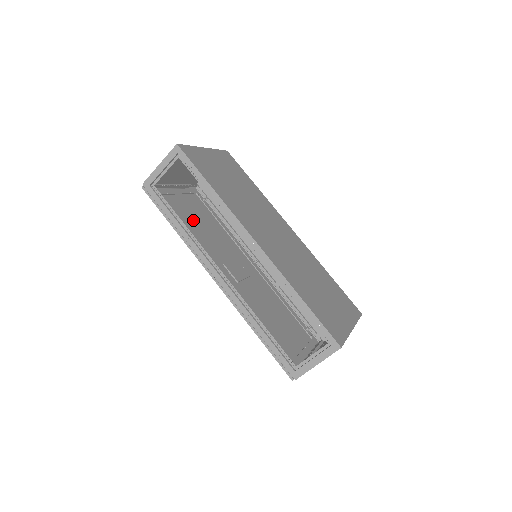
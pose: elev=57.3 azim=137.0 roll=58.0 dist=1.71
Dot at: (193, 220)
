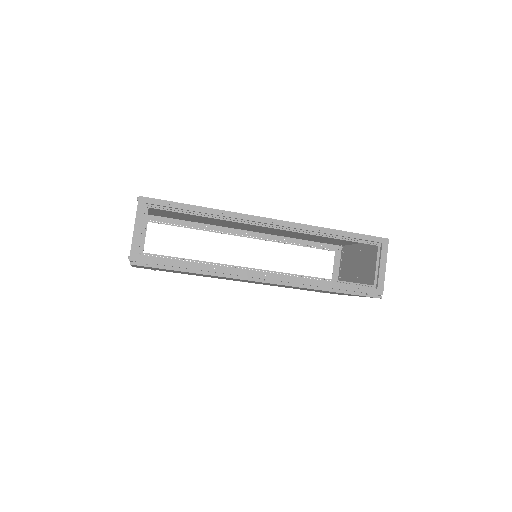
Dot at: occluded
